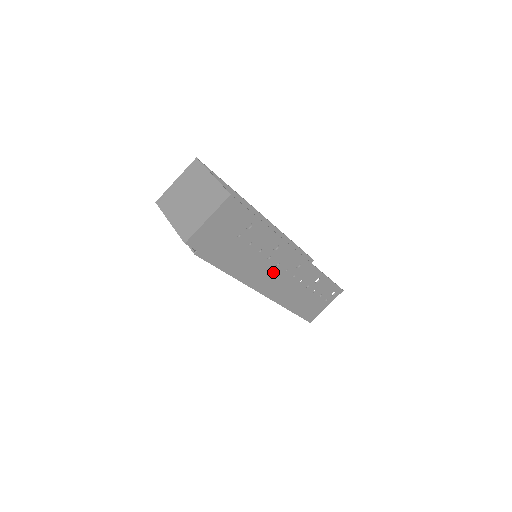
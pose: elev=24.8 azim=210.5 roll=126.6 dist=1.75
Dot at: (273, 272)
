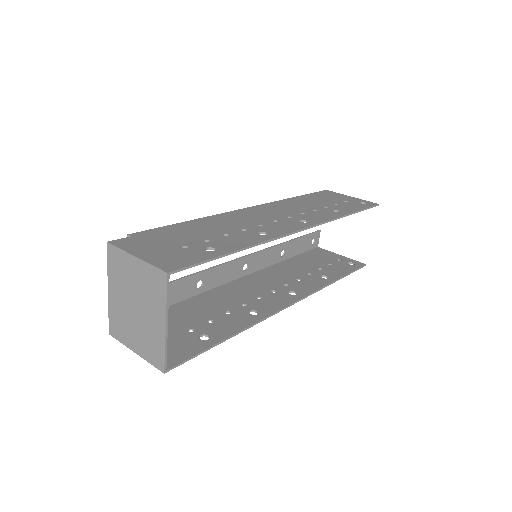
Dot at: (254, 293)
